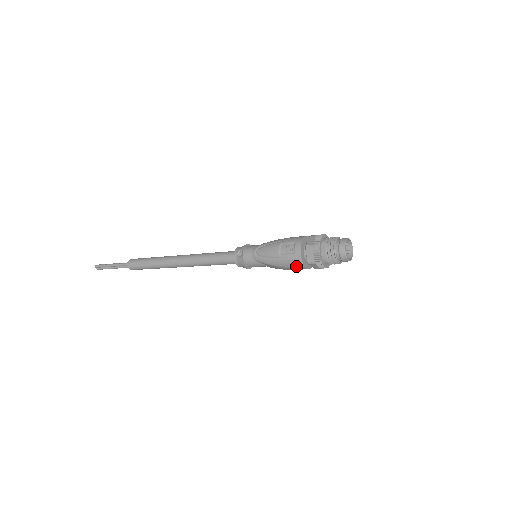
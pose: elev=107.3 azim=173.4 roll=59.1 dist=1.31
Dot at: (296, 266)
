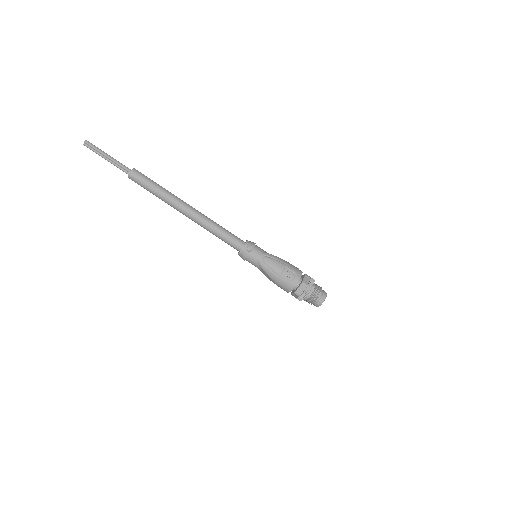
Dot at: (284, 288)
